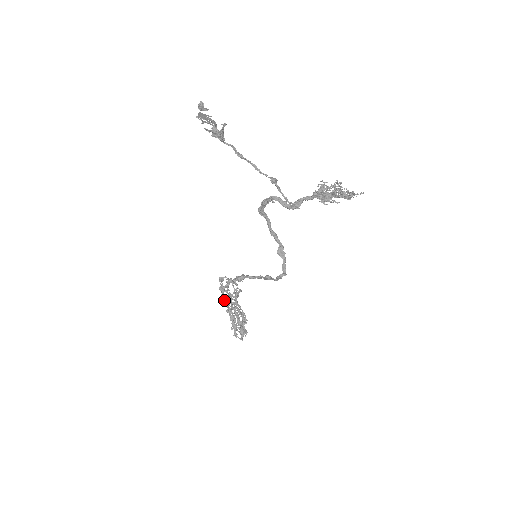
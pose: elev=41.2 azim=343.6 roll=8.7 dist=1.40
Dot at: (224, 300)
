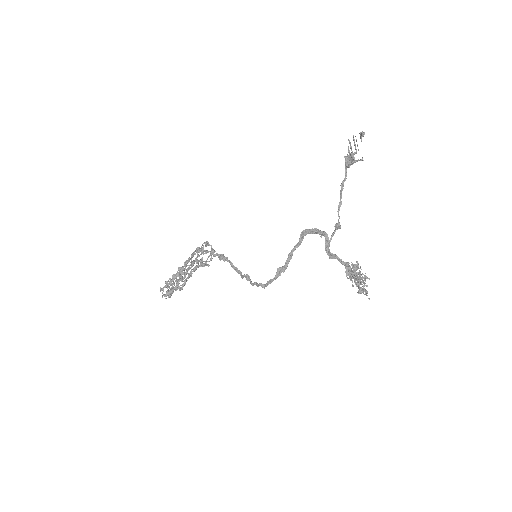
Dot at: (190, 258)
